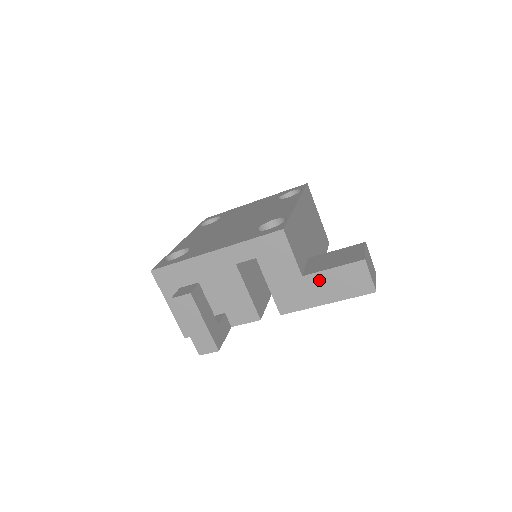
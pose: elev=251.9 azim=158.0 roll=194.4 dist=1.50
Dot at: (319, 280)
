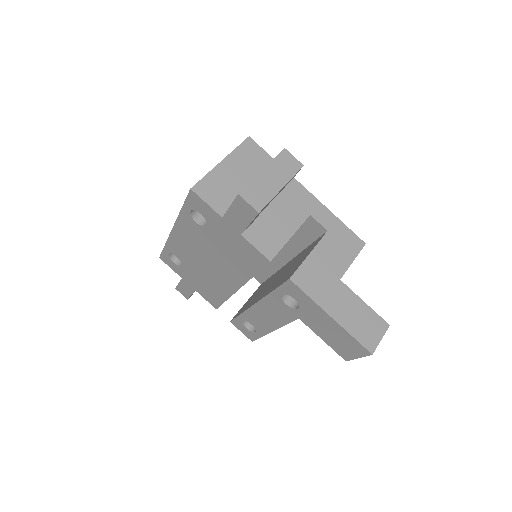
Dot at: (347, 297)
